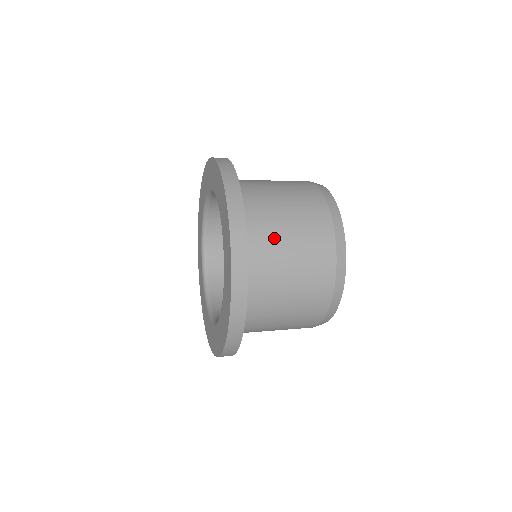
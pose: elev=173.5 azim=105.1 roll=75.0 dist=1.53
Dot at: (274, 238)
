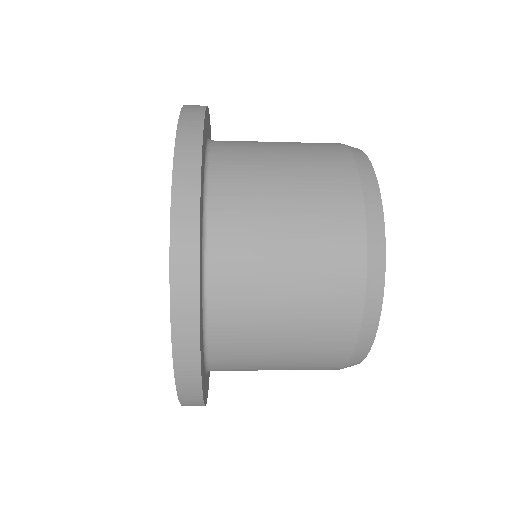
Dot at: (258, 217)
